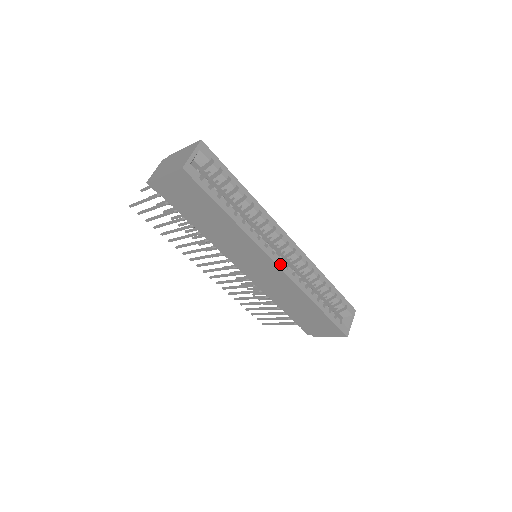
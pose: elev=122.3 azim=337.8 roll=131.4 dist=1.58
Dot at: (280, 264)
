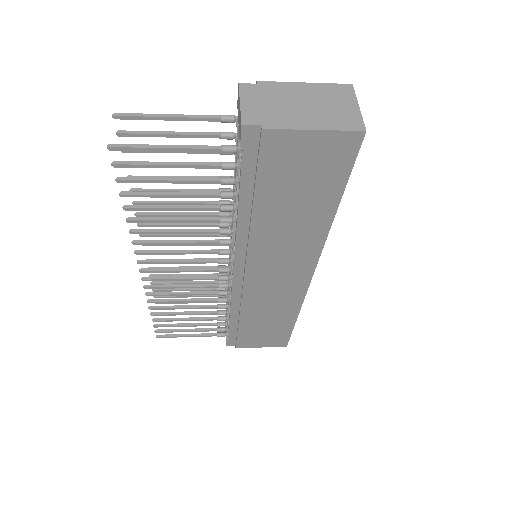
Dot at: occluded
